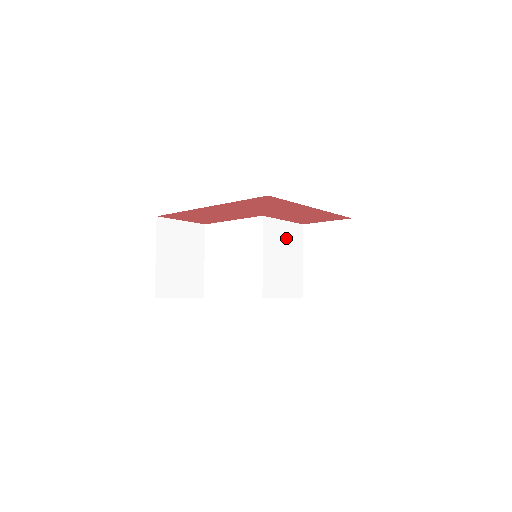
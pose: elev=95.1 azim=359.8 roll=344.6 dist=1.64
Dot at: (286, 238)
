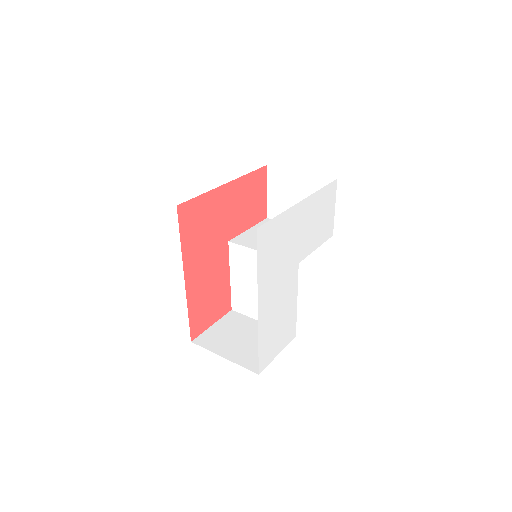
Dot at: occluded
